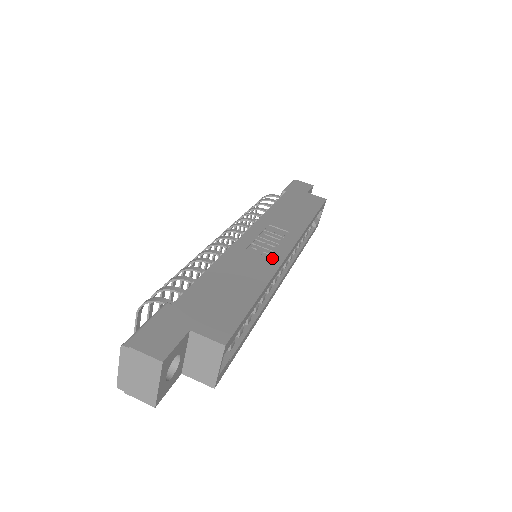
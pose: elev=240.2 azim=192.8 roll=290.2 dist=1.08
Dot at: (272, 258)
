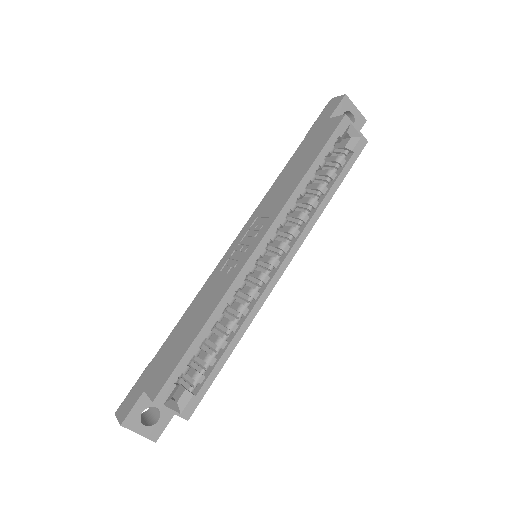
Dot at: (232, 273)
